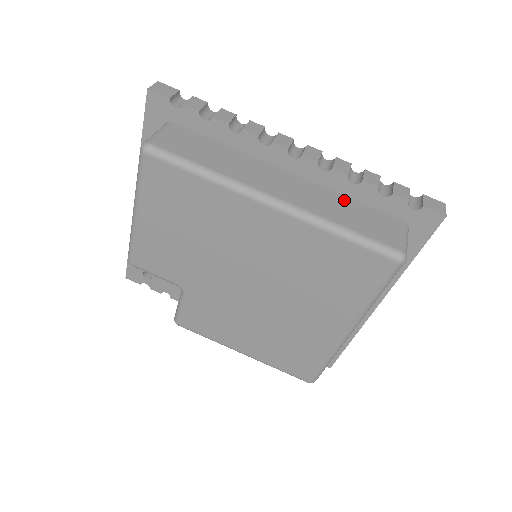
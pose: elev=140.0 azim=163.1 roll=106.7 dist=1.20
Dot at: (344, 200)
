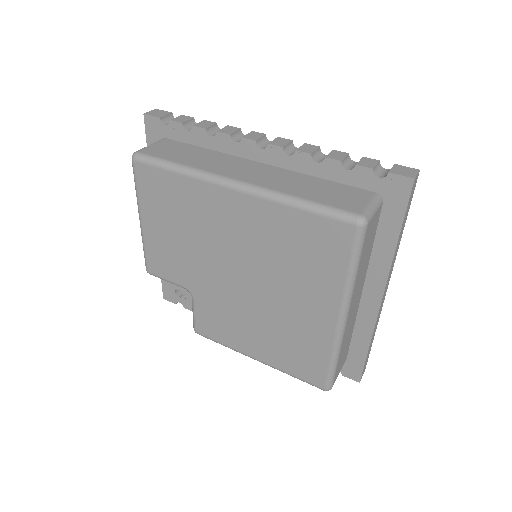
Dot at: (312, 180)
